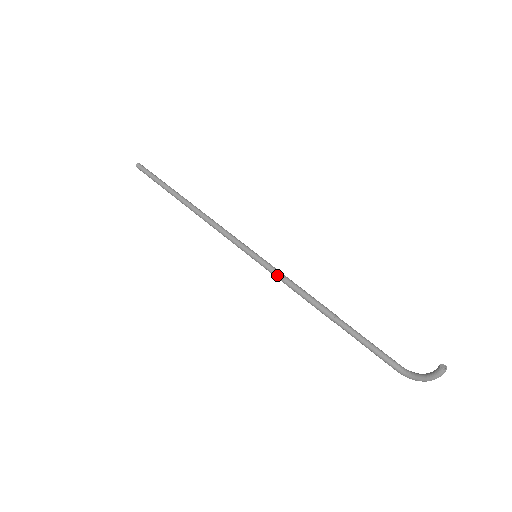
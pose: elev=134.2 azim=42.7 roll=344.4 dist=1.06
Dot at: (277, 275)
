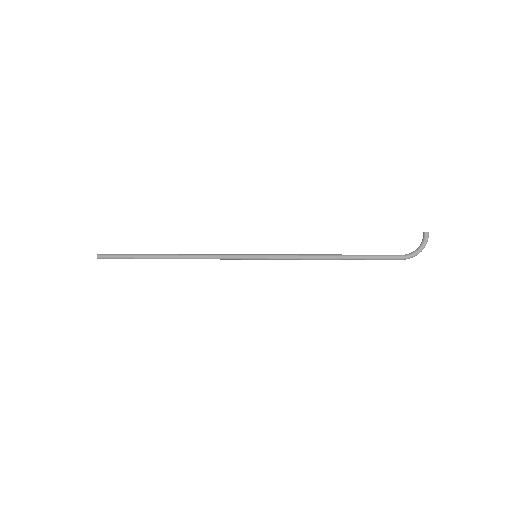
Dot at: (282, 256)
